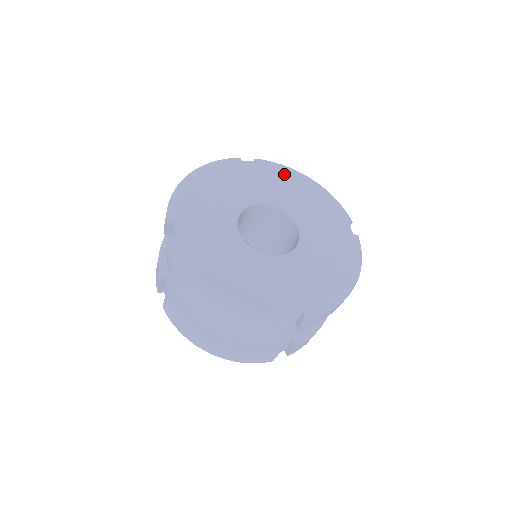
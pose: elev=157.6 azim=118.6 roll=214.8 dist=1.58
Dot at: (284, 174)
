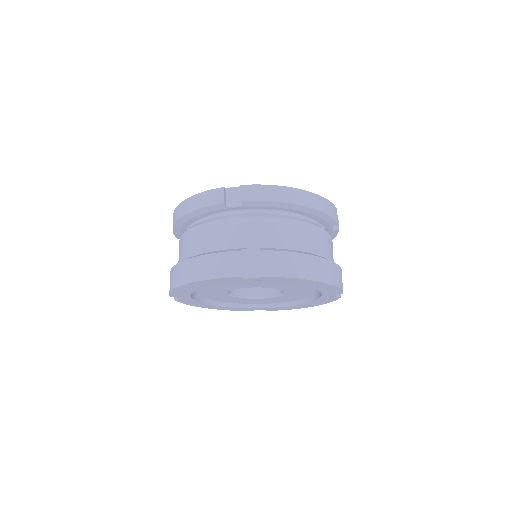
Dot at: occluded
